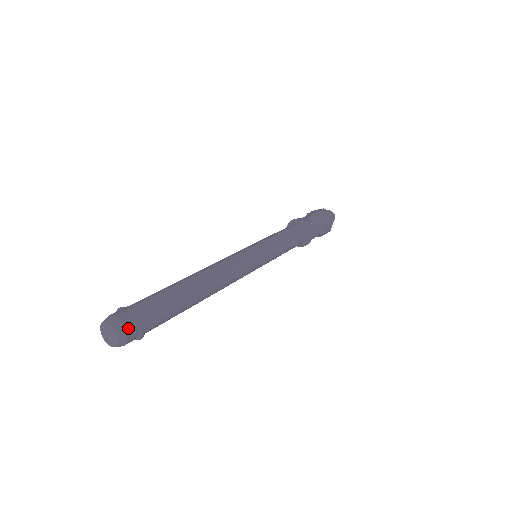
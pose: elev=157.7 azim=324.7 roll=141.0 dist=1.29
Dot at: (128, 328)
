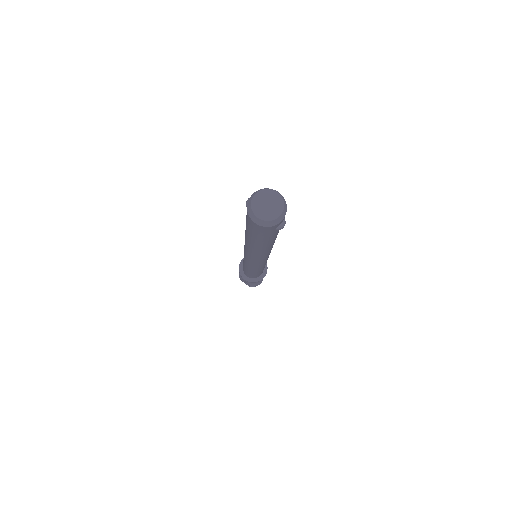
Dot at: (284, 200)
